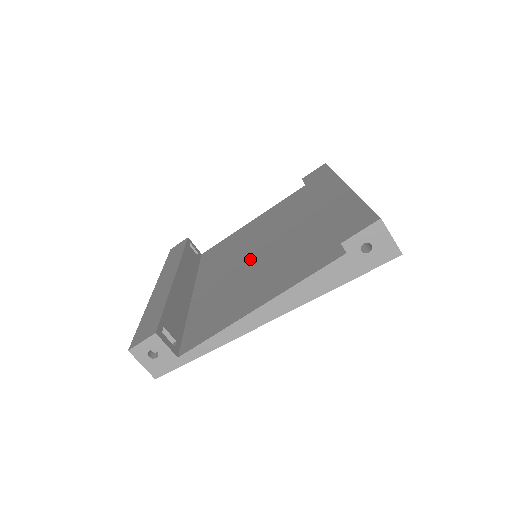
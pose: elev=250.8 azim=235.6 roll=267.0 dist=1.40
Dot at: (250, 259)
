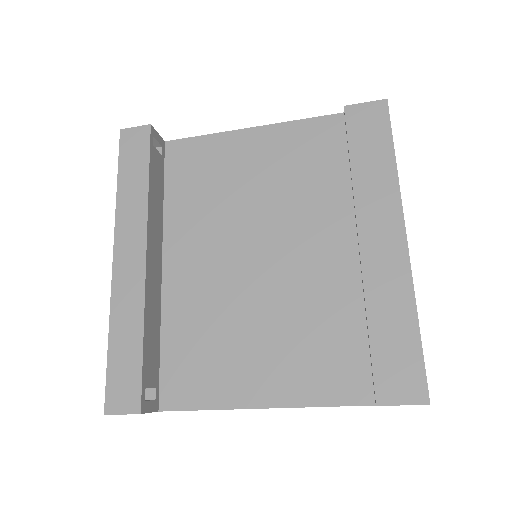
Dot at: (249, 265)
